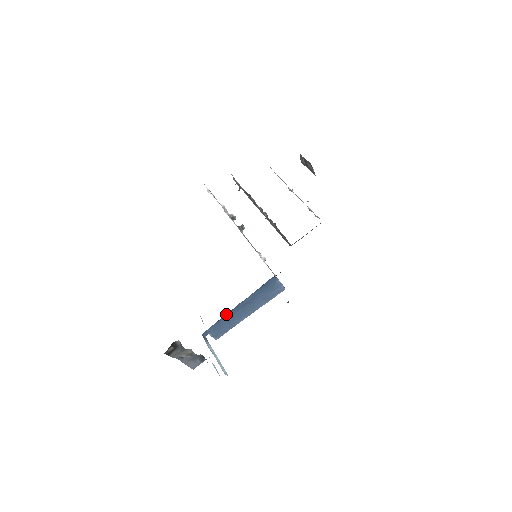
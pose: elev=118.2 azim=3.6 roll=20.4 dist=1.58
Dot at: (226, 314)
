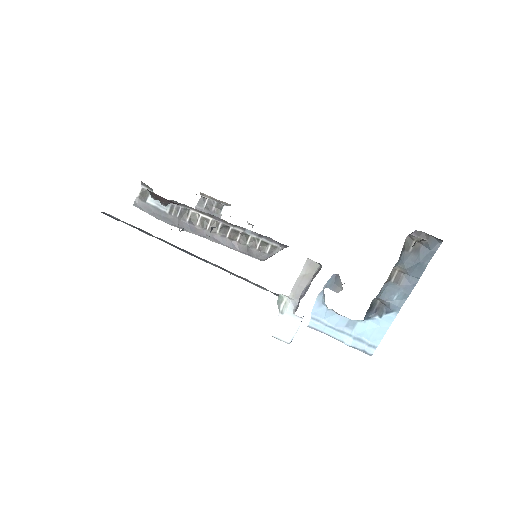
Dot at: occluded
